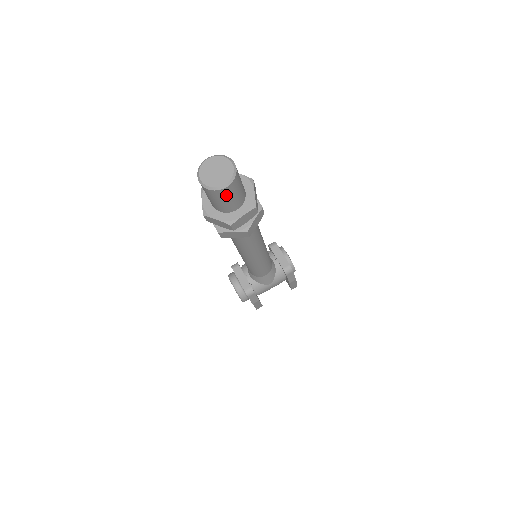
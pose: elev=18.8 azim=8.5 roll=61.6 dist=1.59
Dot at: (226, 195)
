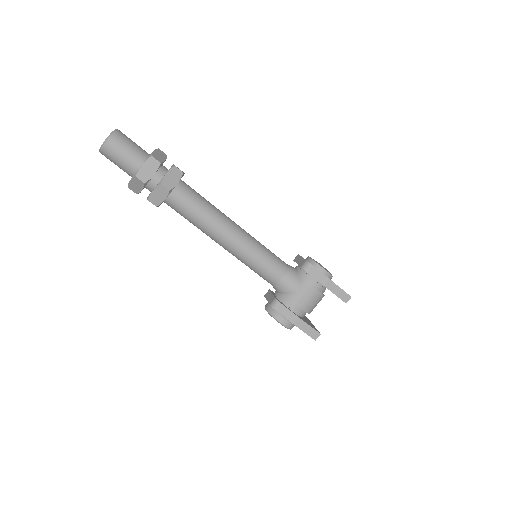
Dot at: (115, 149)
